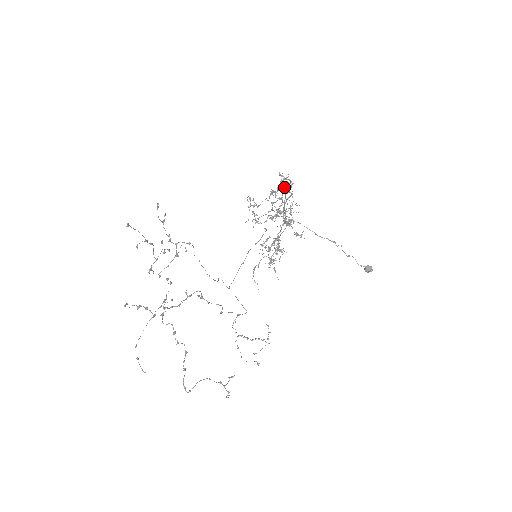
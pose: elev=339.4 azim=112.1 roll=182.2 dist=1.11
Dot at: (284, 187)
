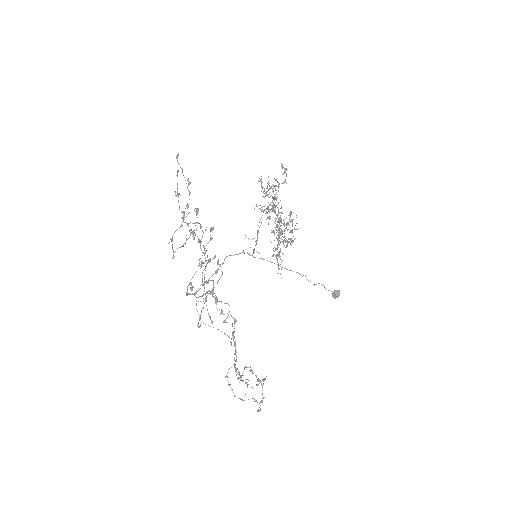
Dot at: occluded
